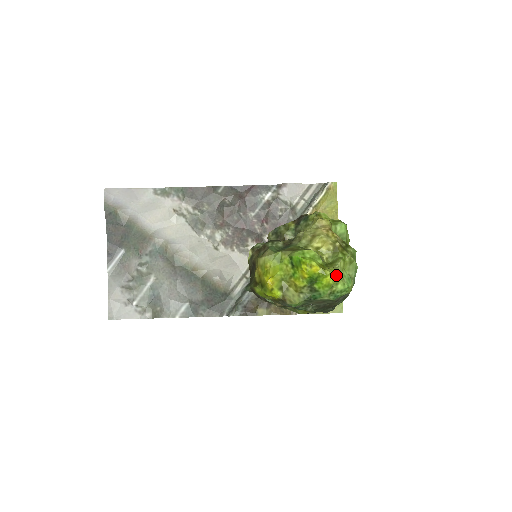
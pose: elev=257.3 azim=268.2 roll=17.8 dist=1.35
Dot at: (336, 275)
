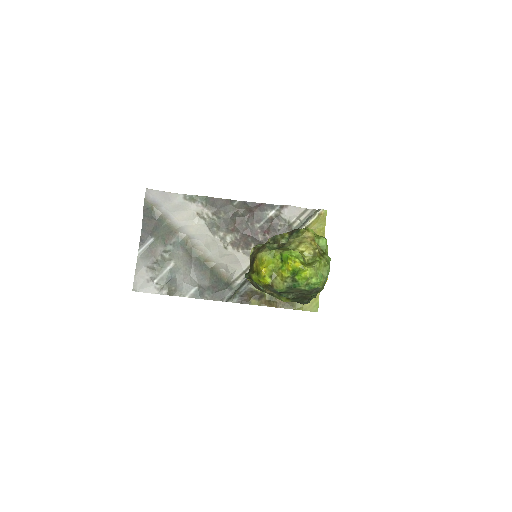
Dot at: (312, 271)
